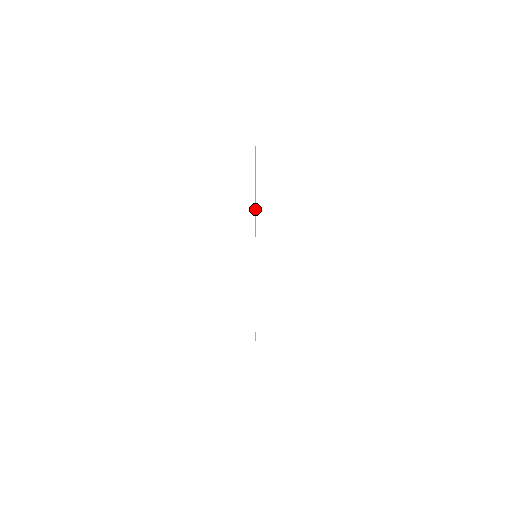
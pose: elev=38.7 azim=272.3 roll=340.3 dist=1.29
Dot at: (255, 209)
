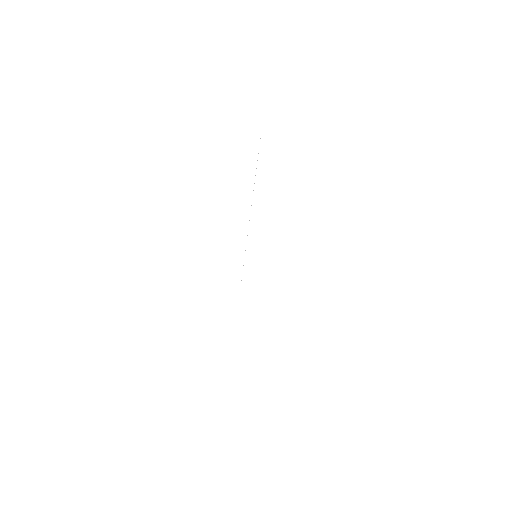
Dot at: occluded
